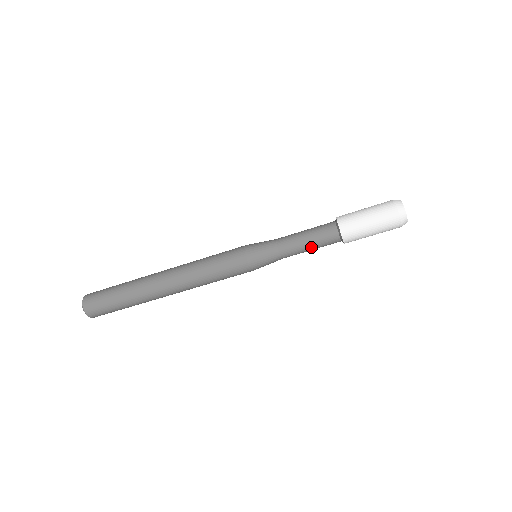
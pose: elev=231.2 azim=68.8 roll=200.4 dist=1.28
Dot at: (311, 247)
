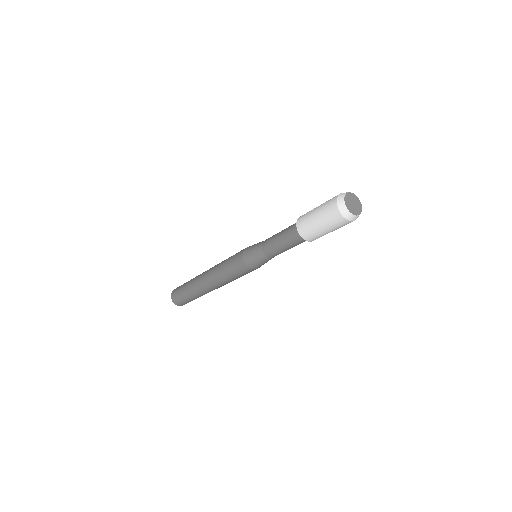
Dot at: (282, 244)
